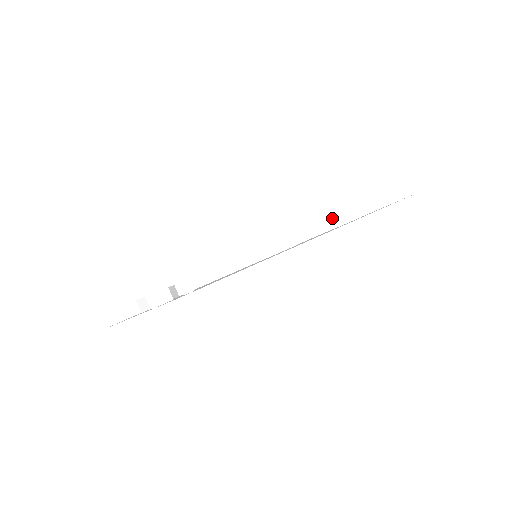
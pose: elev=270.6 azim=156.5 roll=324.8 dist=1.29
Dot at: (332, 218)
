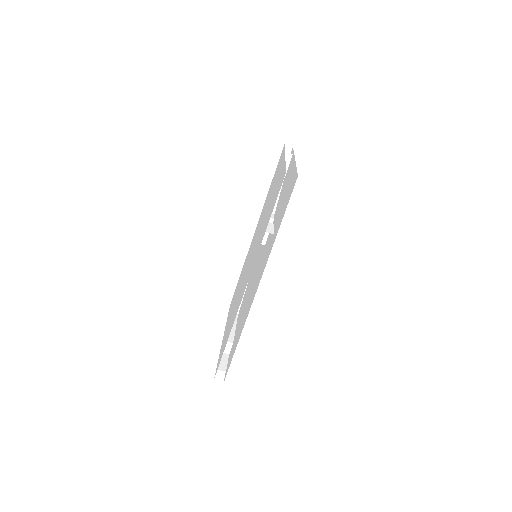
Dot at: occluded
